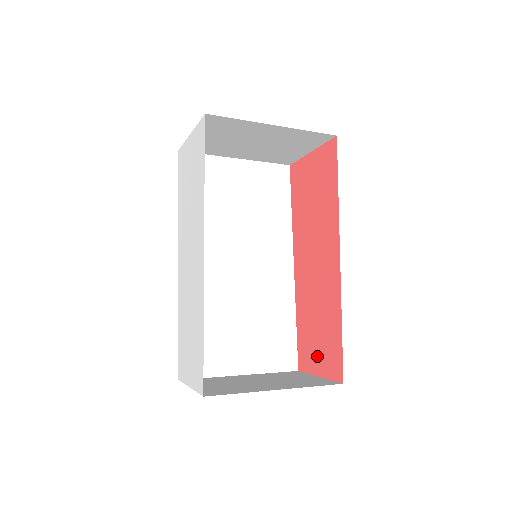
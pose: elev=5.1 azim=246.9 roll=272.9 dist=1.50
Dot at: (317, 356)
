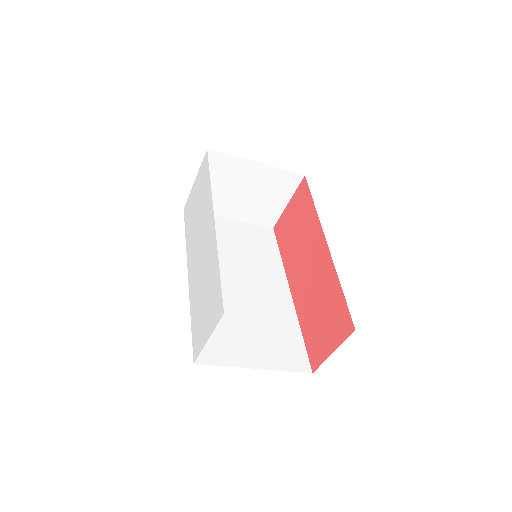
Dot at: (327, 337)
